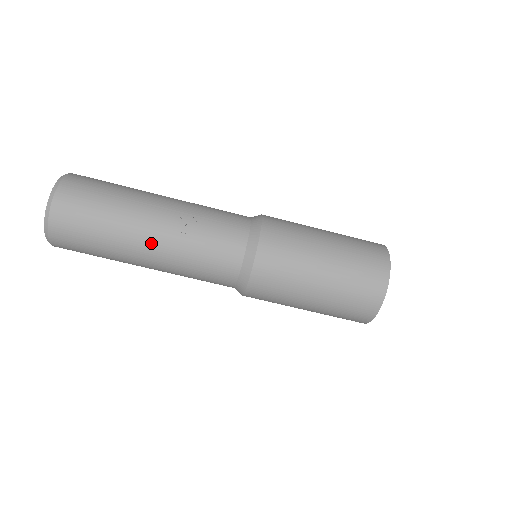
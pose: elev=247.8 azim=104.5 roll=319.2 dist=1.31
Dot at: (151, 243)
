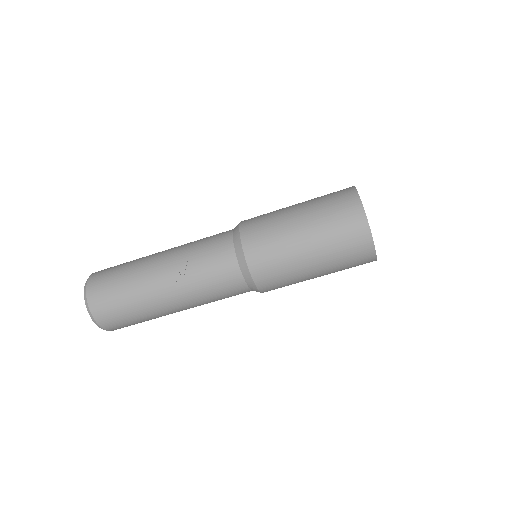
Dot at: (170, 298)
